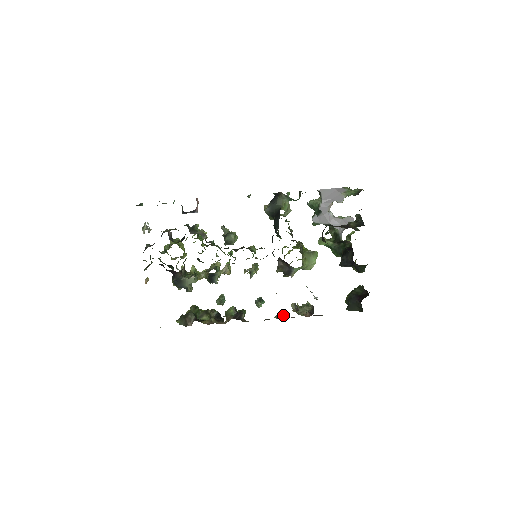
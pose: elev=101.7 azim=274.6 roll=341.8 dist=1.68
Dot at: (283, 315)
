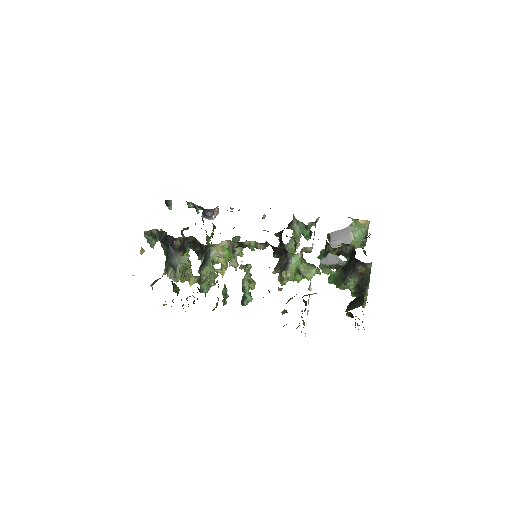
Dot at: (269, 292)
